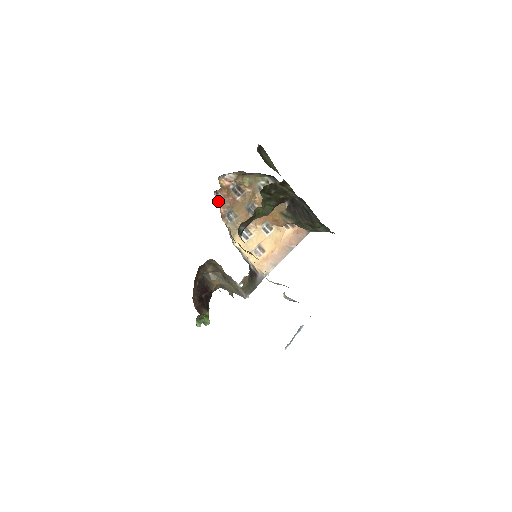
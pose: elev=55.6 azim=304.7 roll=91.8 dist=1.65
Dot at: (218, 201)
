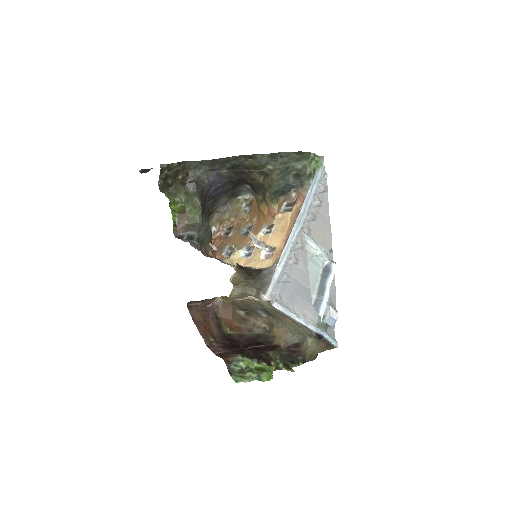
Dot at: (214, 252)
